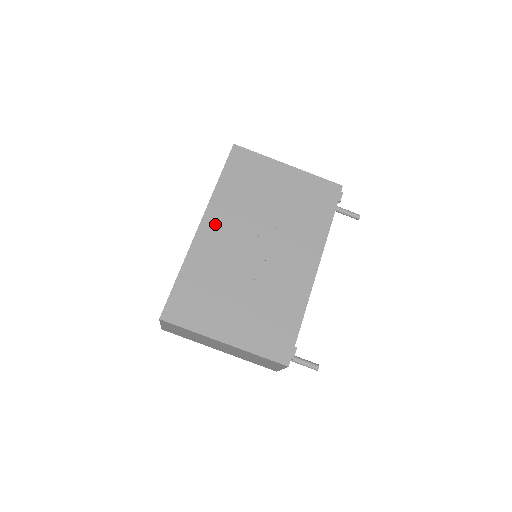
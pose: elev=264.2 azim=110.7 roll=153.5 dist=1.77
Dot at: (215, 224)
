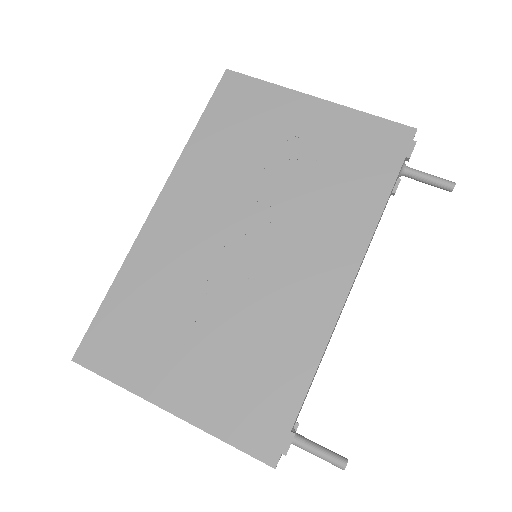
Dot at: (179, 204)
